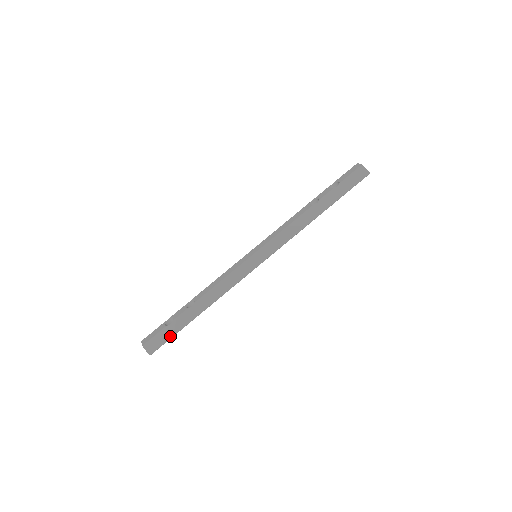
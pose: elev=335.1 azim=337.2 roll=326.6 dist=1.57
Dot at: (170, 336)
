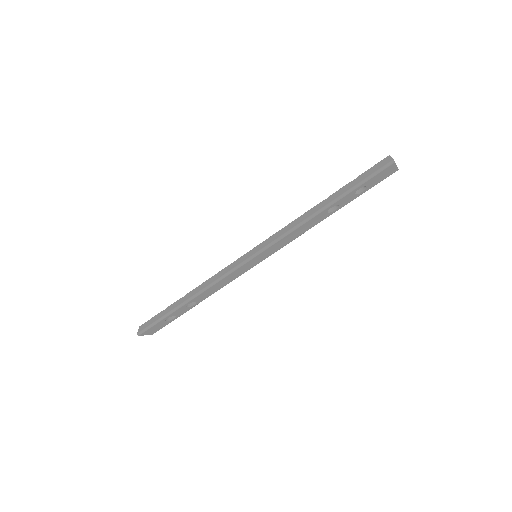
Dot at: (157, 319)
